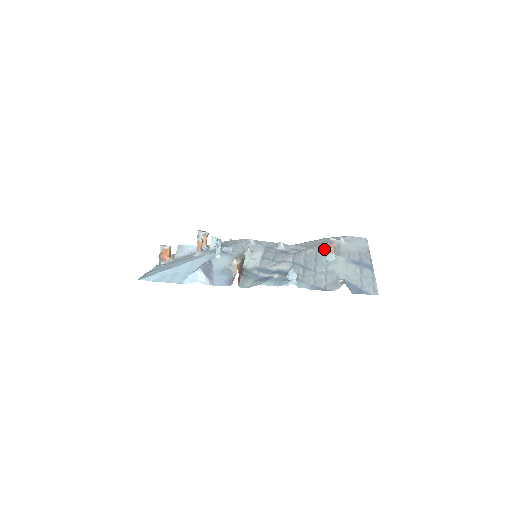
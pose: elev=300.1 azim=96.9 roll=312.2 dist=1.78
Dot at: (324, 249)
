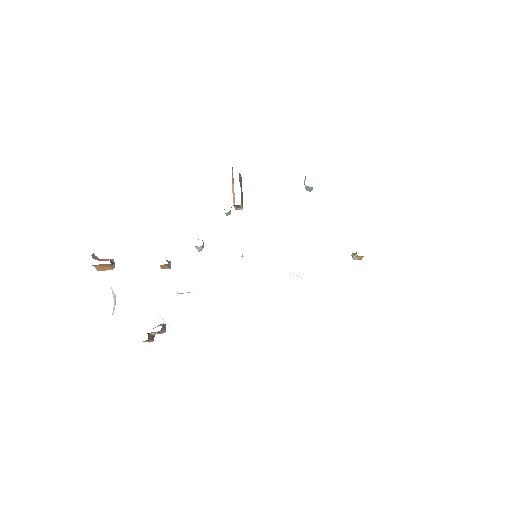
Dot at: occluded
